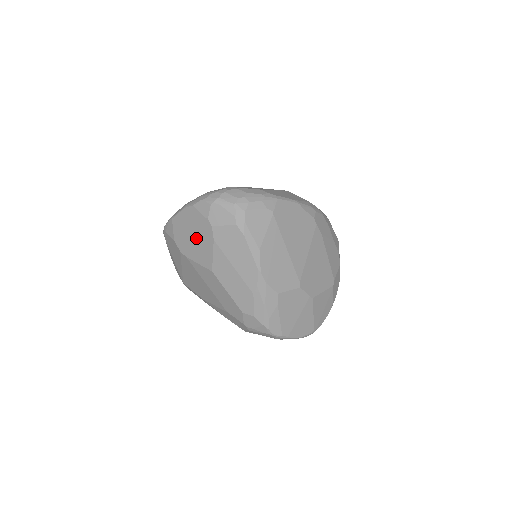
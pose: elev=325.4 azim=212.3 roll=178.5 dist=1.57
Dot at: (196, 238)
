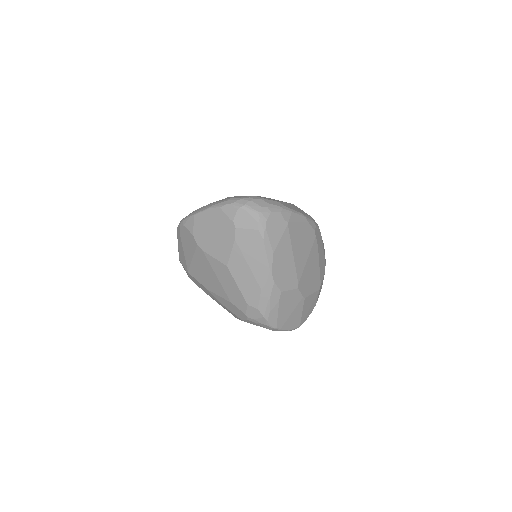
Dot at: (217, 236)
